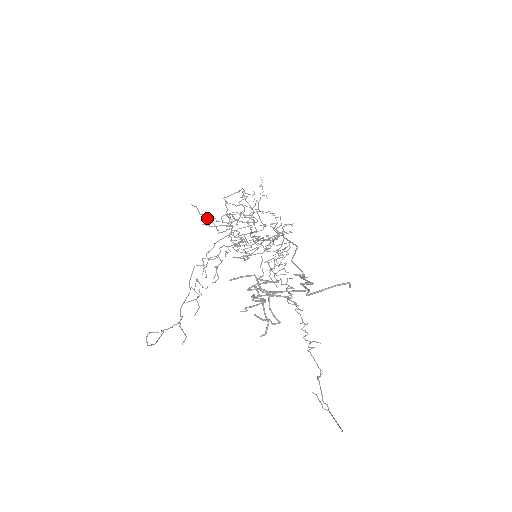
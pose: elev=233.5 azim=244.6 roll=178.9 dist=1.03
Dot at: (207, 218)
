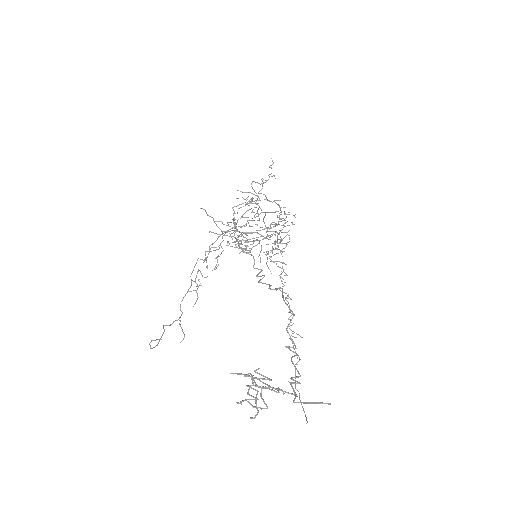
Dot at: (214, 221)
